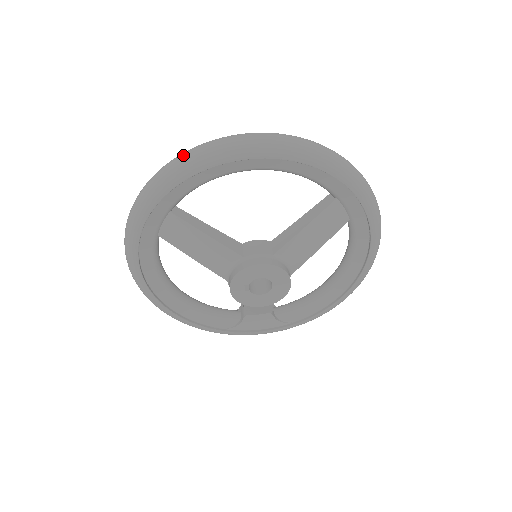
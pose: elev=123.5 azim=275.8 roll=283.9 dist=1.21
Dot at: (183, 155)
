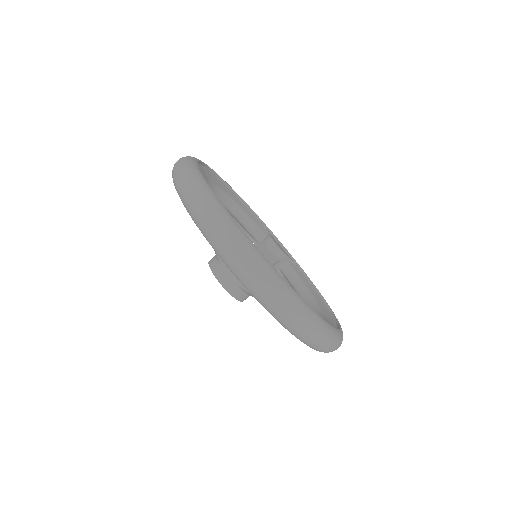
Dot at: (194, 201)
